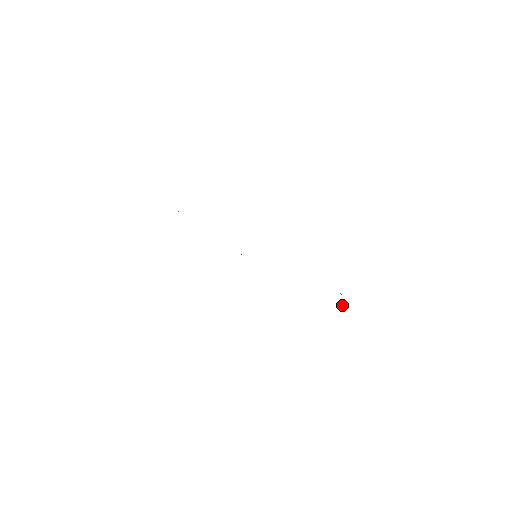
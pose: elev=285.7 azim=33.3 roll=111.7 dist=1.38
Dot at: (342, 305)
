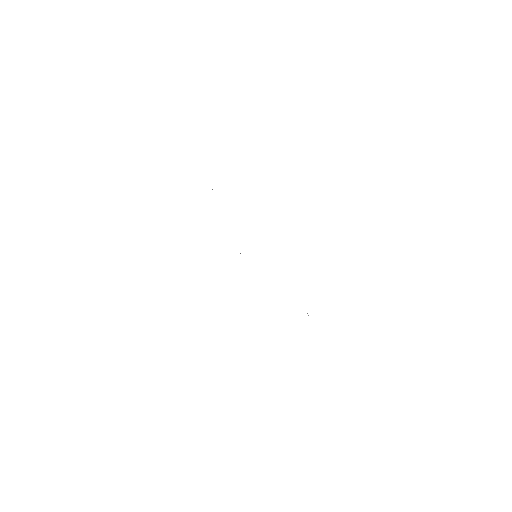
Dot at: occluded
